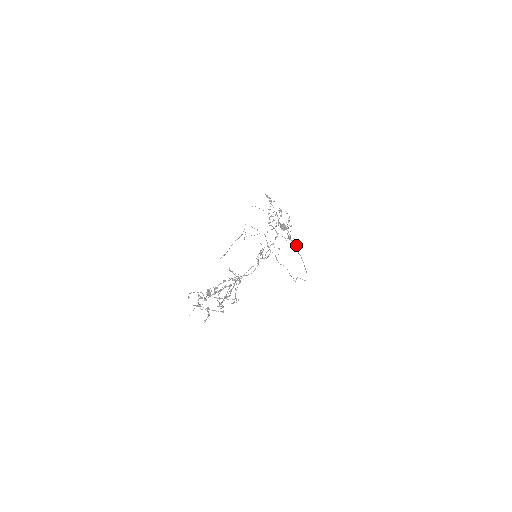
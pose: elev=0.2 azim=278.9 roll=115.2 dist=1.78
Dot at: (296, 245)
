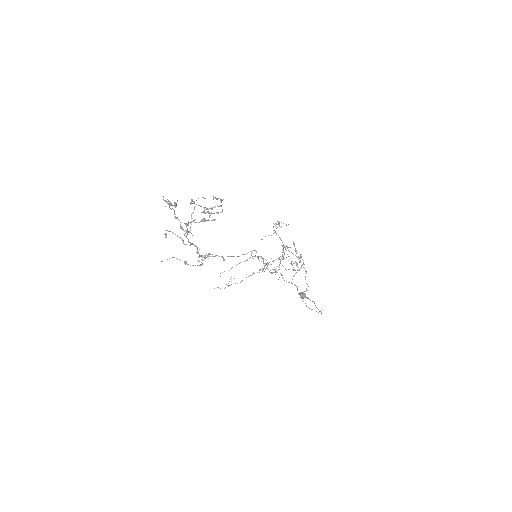
Dot at: occluded
